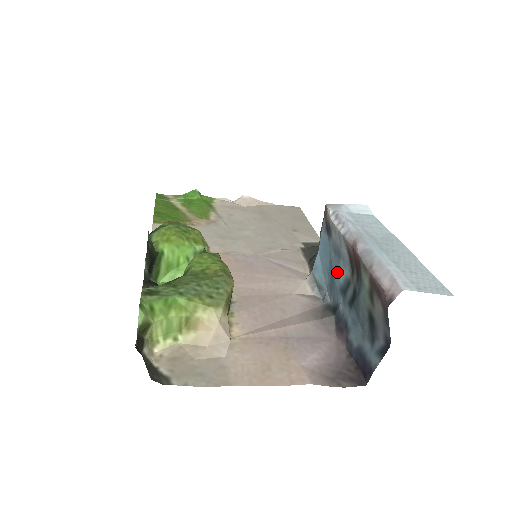
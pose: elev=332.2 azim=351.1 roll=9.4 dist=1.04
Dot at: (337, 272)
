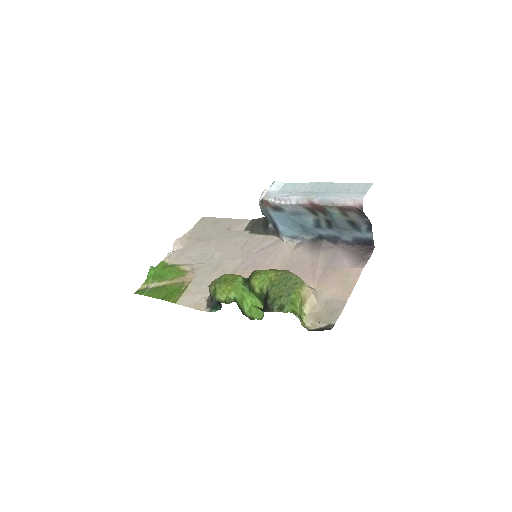
Dot at: (305, 222)
